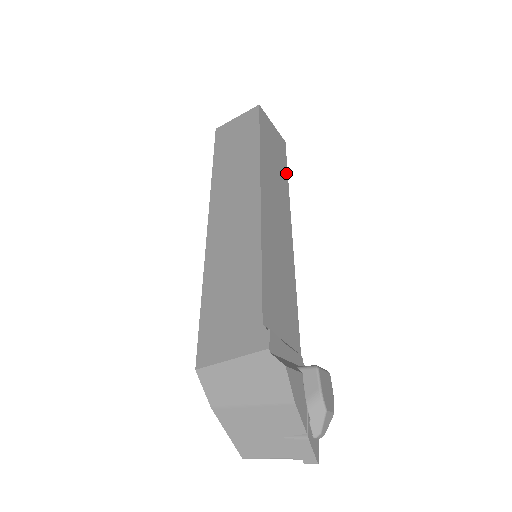
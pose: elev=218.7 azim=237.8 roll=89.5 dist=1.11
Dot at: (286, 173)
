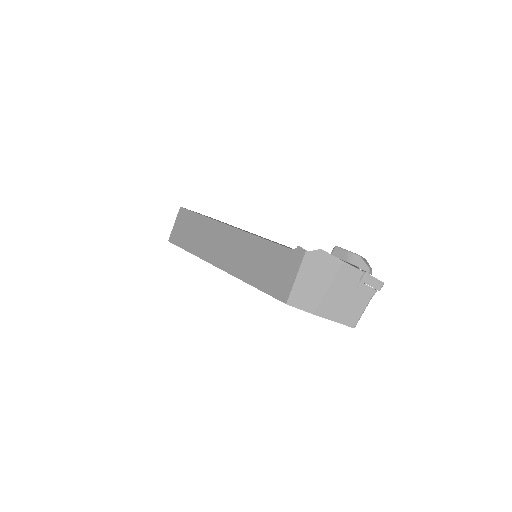
Dot at: occluded
